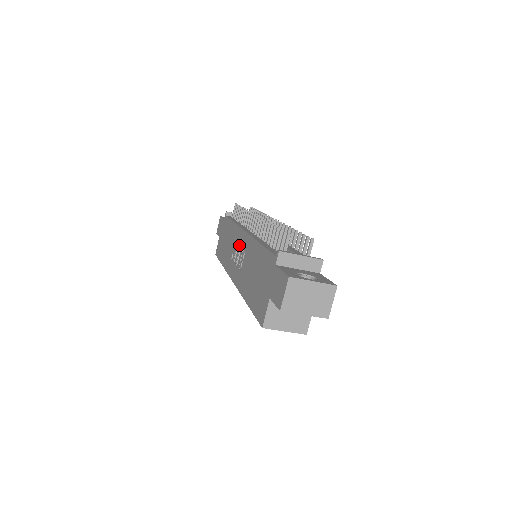
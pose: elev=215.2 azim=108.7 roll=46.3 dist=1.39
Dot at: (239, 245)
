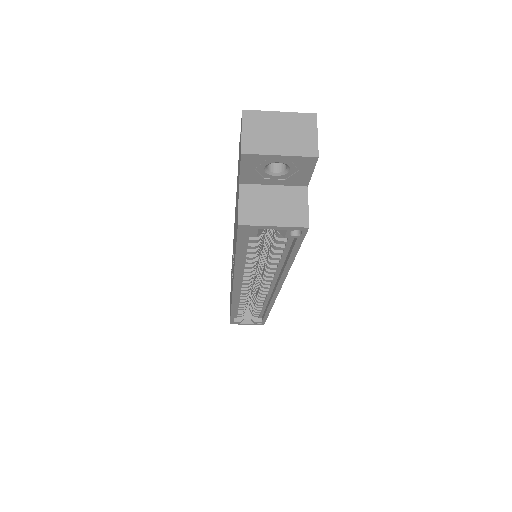
Dot at: (233, 250)
